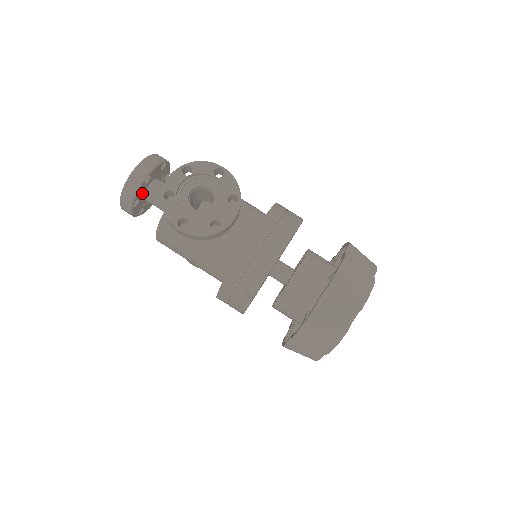
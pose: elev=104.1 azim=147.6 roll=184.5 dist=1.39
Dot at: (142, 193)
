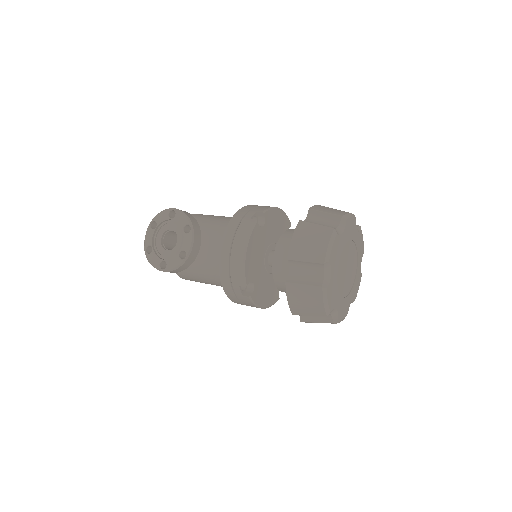
Dot at: occluded
